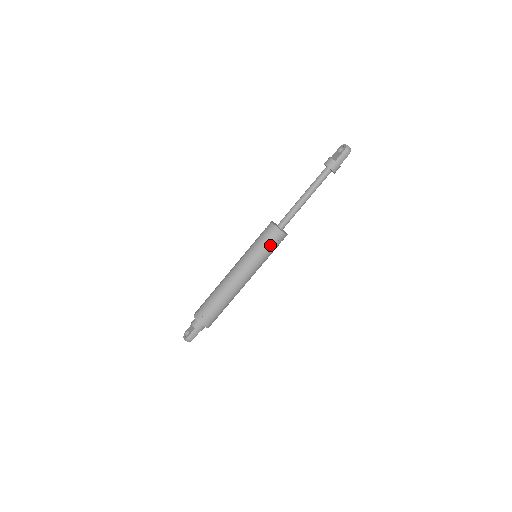
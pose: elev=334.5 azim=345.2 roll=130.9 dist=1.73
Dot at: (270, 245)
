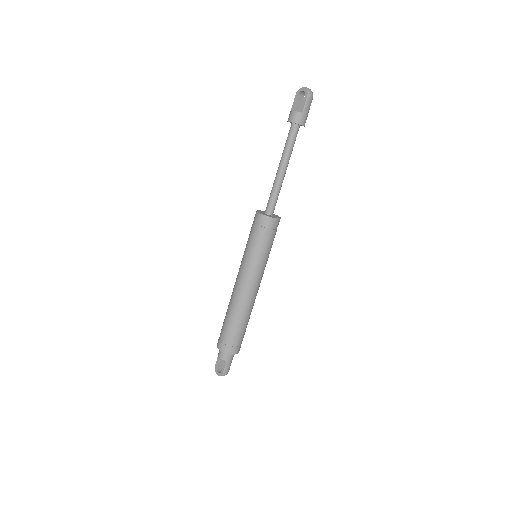
Dot at: (269, 239)
